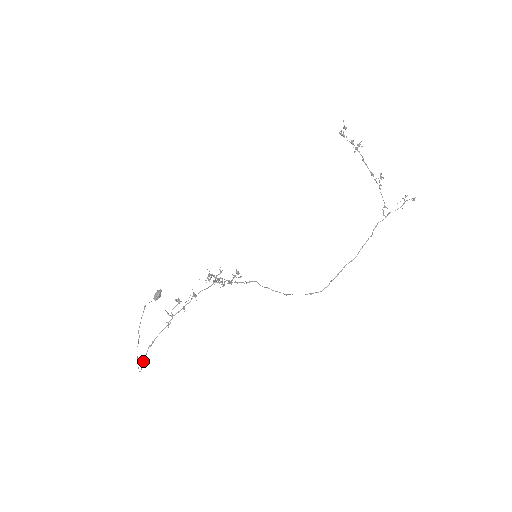
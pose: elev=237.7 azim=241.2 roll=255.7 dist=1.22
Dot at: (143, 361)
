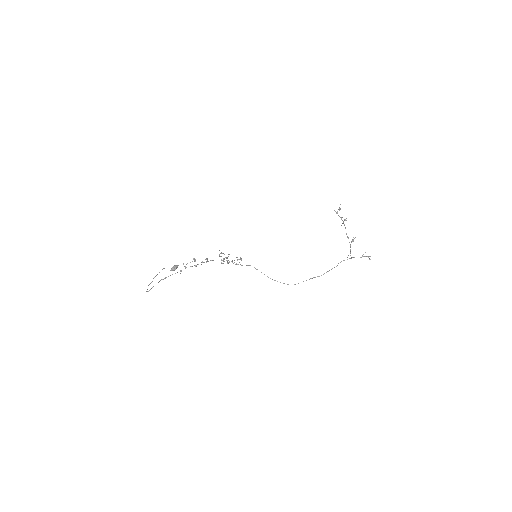
Dot at: occluded
